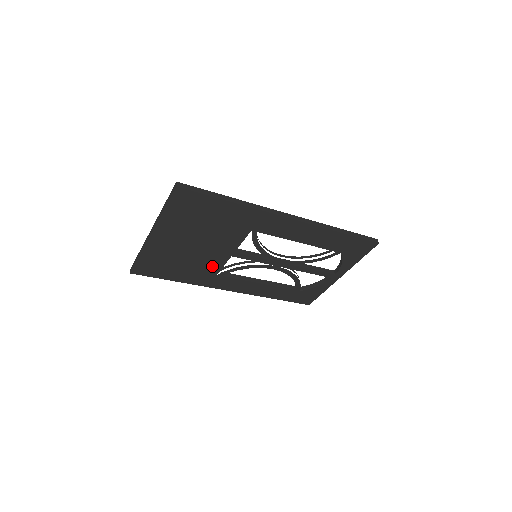
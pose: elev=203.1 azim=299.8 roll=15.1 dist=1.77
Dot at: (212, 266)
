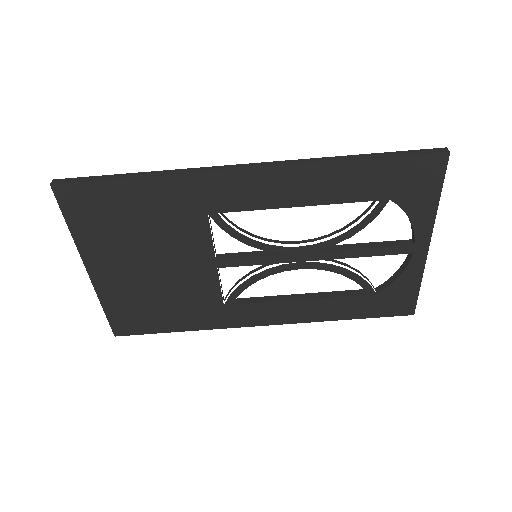
Dot at: (205, 293)
